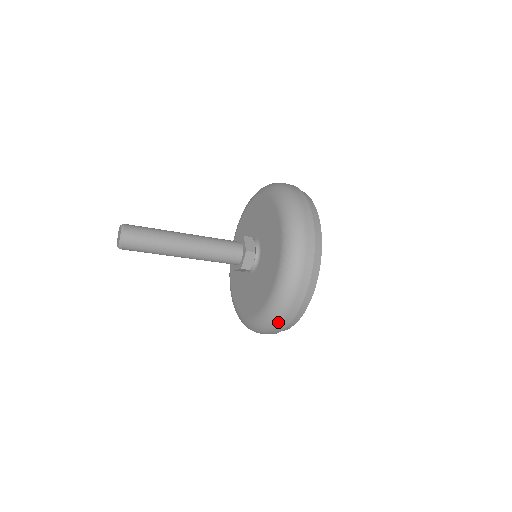
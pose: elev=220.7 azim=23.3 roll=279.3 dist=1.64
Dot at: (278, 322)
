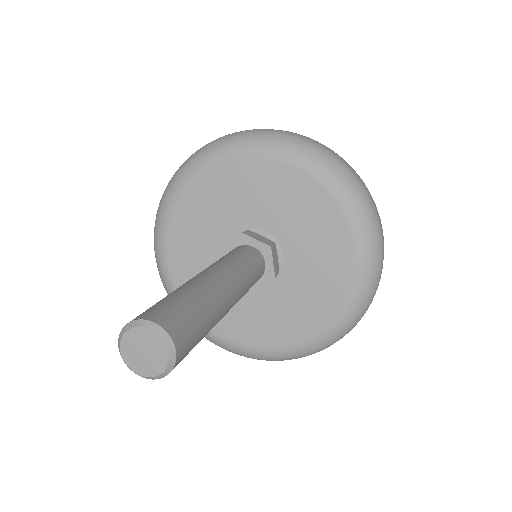
Dot at: occluded
